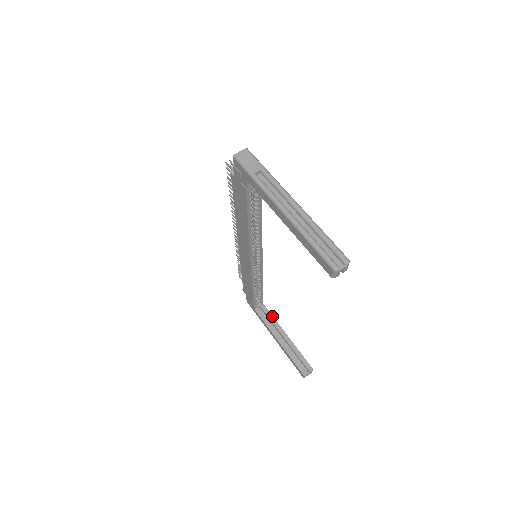
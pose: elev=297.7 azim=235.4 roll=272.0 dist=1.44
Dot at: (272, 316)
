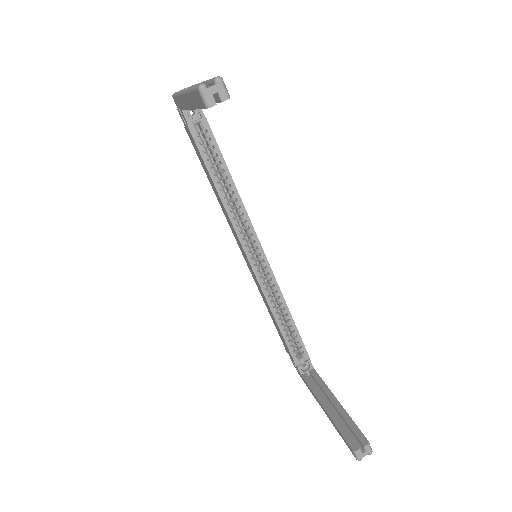
Dot at: (322, 380)
